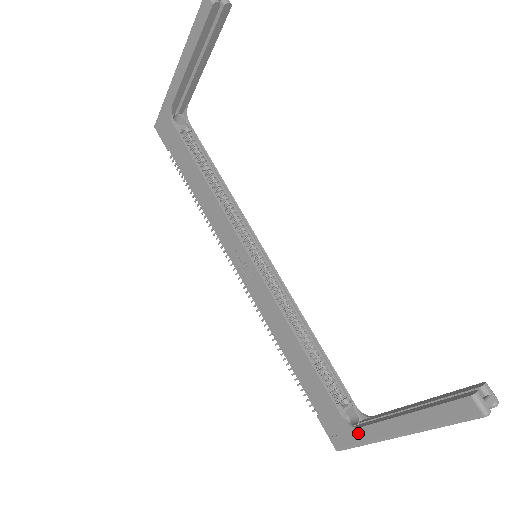
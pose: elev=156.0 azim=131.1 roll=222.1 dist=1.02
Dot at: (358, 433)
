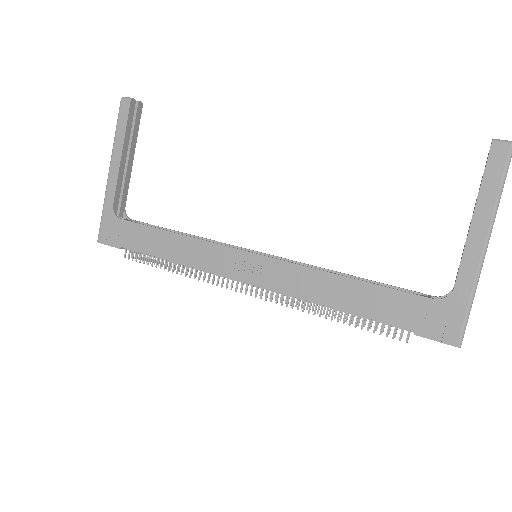
Dot at: (458, 294)
